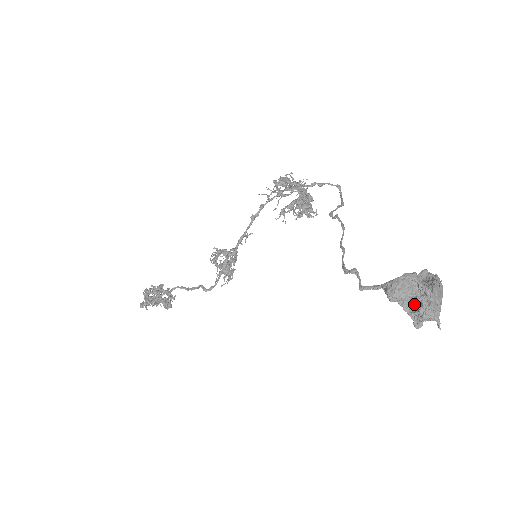
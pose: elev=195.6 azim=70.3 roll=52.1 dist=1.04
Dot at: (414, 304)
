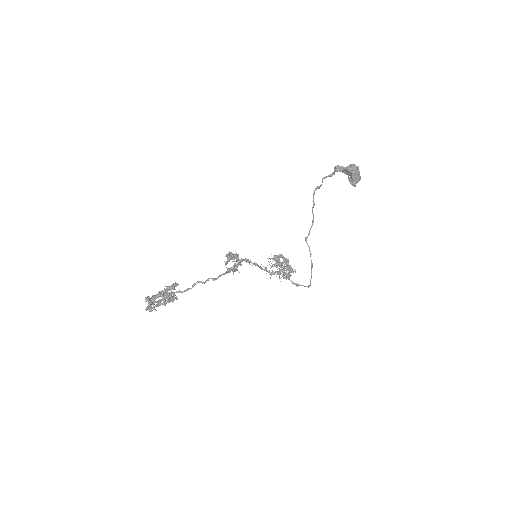
Dot at: occluded
